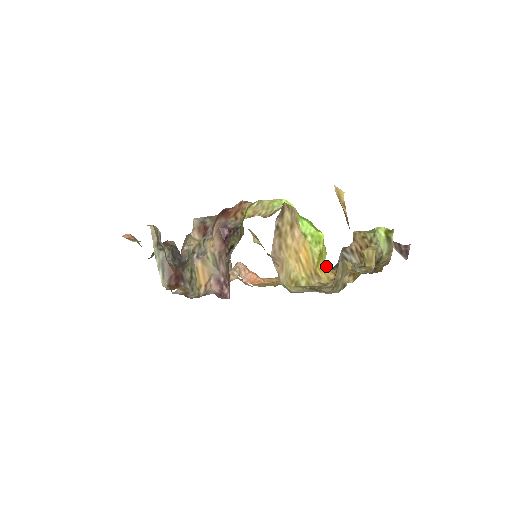
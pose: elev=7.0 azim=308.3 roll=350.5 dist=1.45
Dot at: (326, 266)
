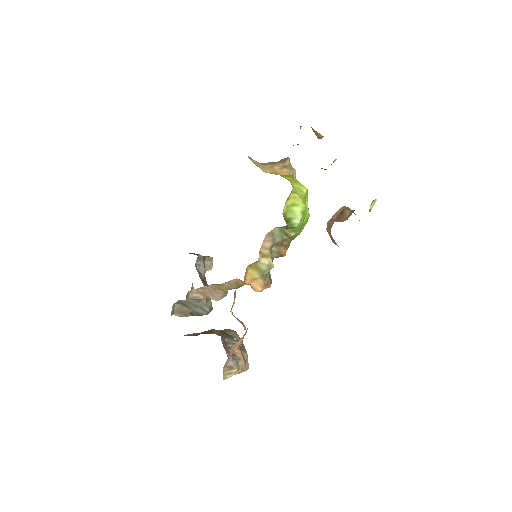
Dot at: (291, 182)
